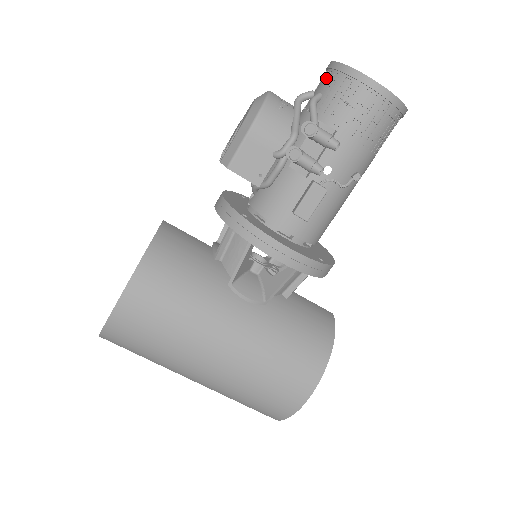
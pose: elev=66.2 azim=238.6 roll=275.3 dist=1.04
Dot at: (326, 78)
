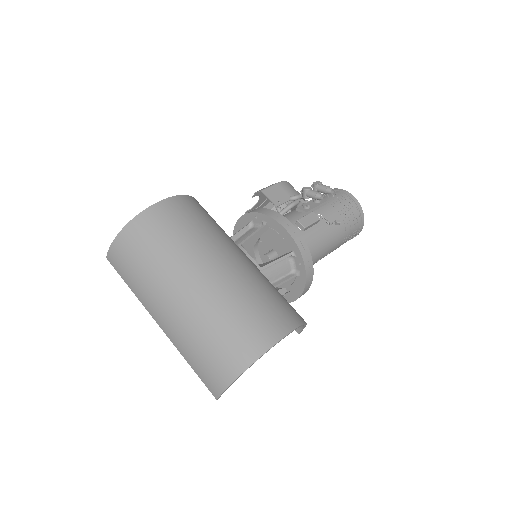
Dot at: occluded
